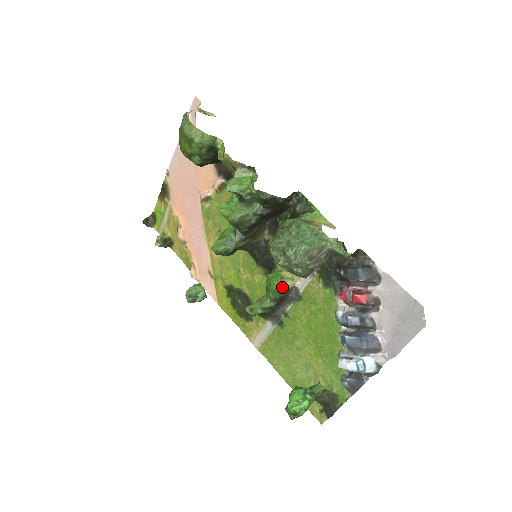
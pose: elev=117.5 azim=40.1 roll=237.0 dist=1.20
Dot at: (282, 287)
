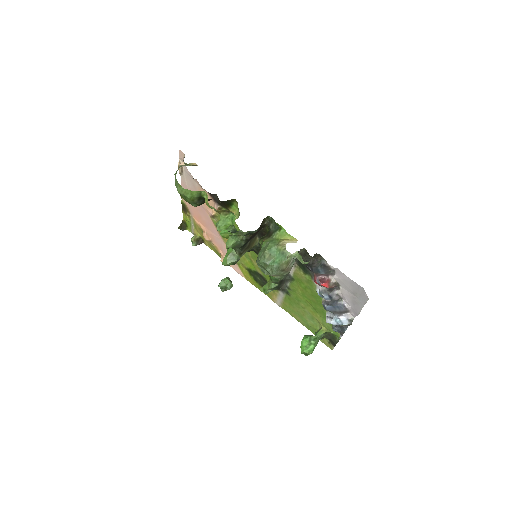
Dot at: occluded
